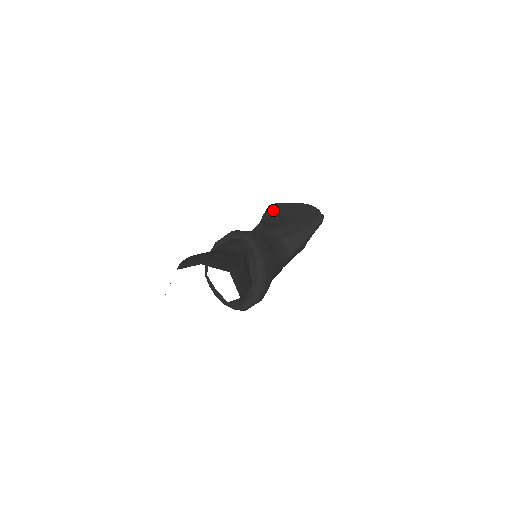
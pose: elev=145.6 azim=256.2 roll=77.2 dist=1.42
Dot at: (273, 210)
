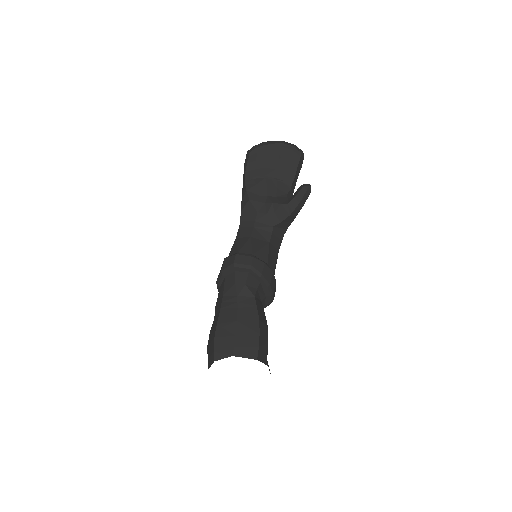
Dot at: (254, 161)
